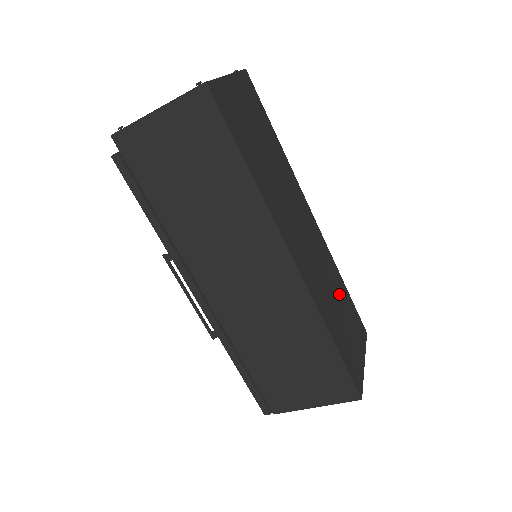
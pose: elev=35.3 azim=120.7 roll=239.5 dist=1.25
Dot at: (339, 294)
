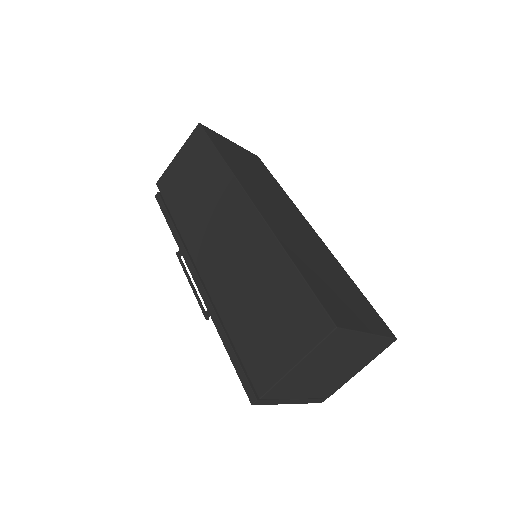
Dot at: (336, 275)
